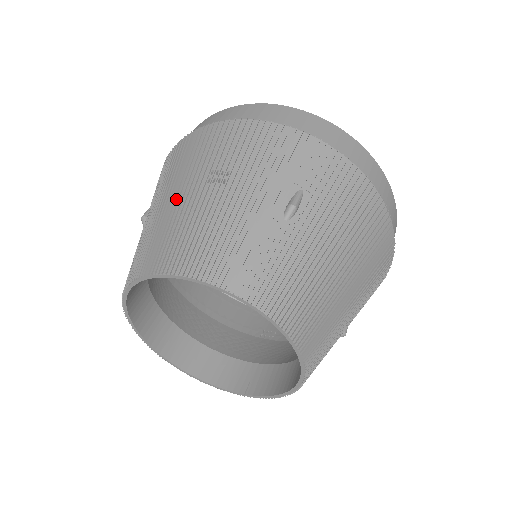
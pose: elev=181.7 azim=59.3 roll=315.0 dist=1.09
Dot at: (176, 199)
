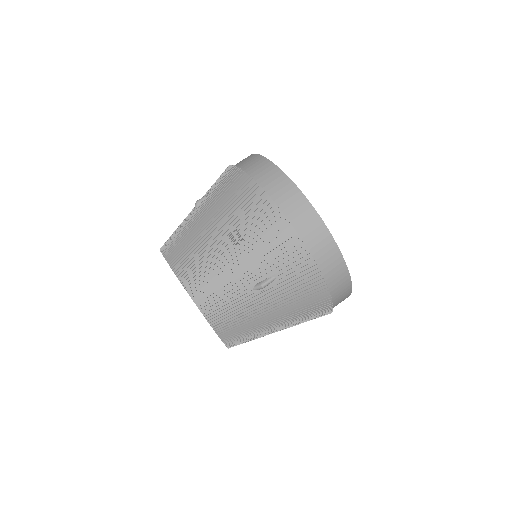
Dot at: (209, 228)
